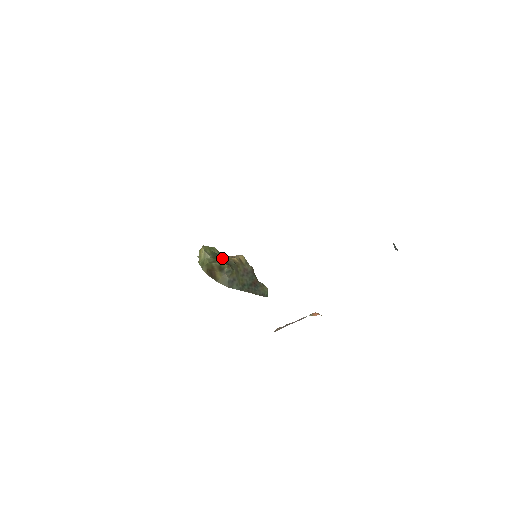
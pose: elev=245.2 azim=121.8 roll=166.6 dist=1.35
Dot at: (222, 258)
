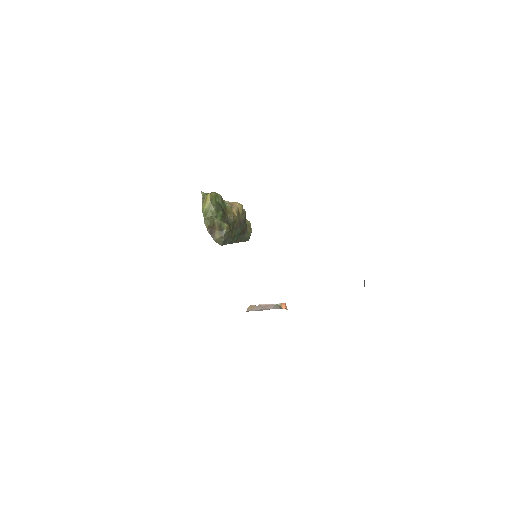
Dot at: (224, 211)
